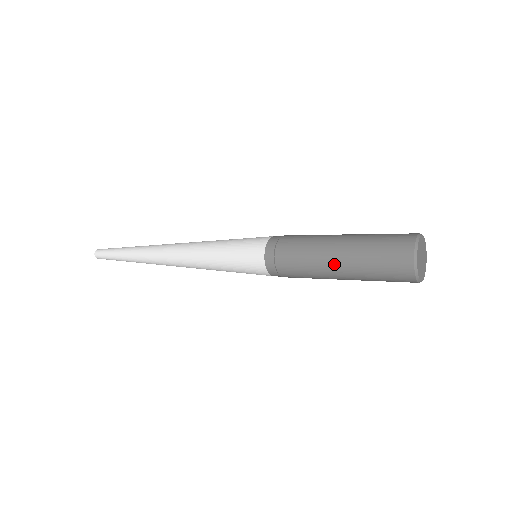
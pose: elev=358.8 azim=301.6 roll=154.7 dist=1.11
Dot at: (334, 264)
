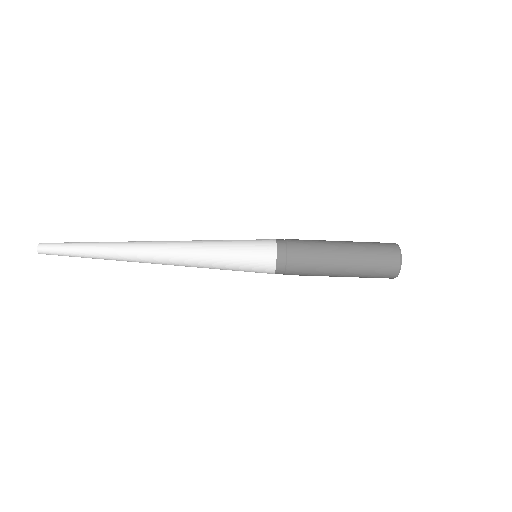
Dot at: (340, 252)
